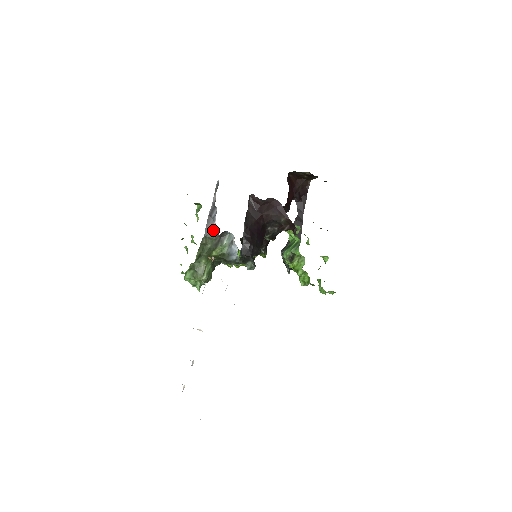
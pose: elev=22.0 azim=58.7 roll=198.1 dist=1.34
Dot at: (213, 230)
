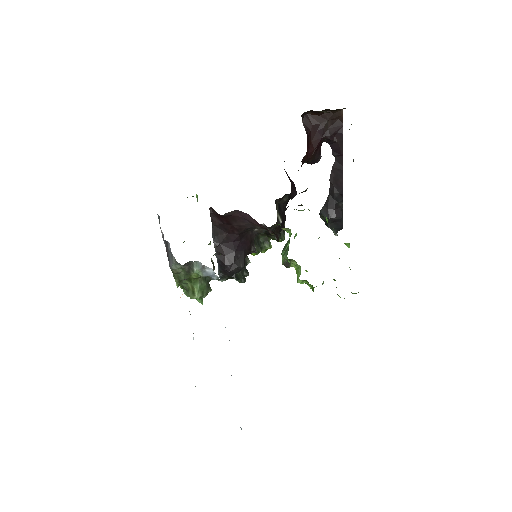
Dot at: (175, 262)
